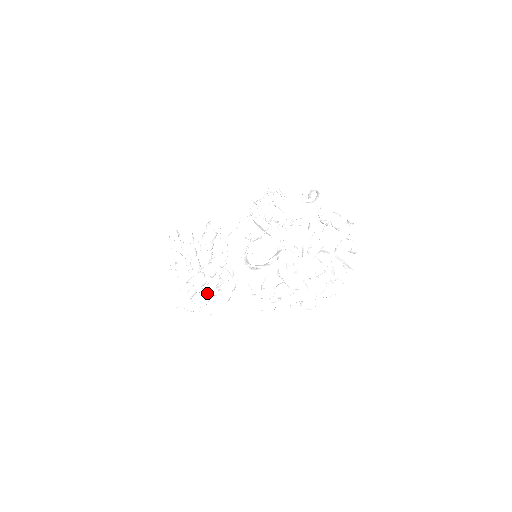
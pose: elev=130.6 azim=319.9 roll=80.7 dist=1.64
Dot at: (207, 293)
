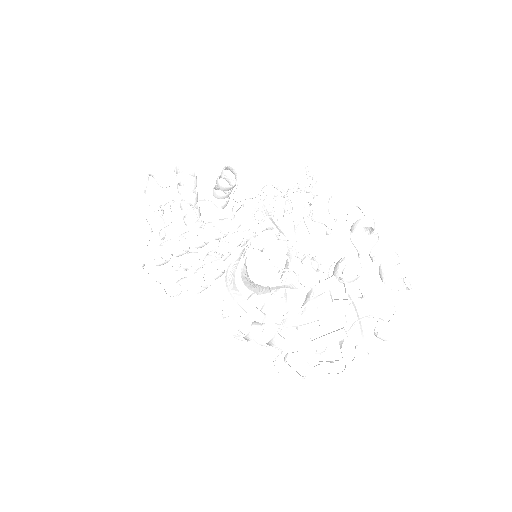
Dot at: (191, 259)
